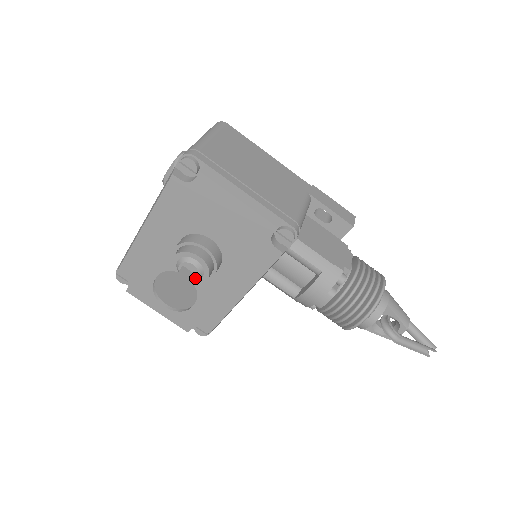
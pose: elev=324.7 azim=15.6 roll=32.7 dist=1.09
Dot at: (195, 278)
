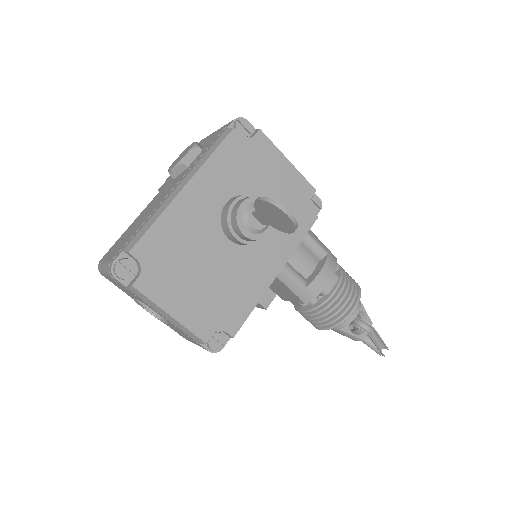
Dot at: (263, 227)
